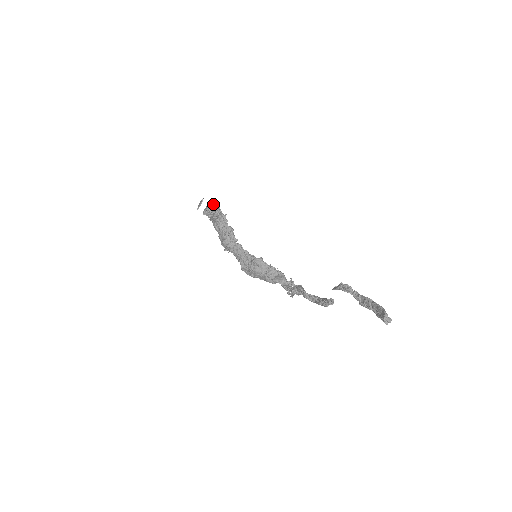
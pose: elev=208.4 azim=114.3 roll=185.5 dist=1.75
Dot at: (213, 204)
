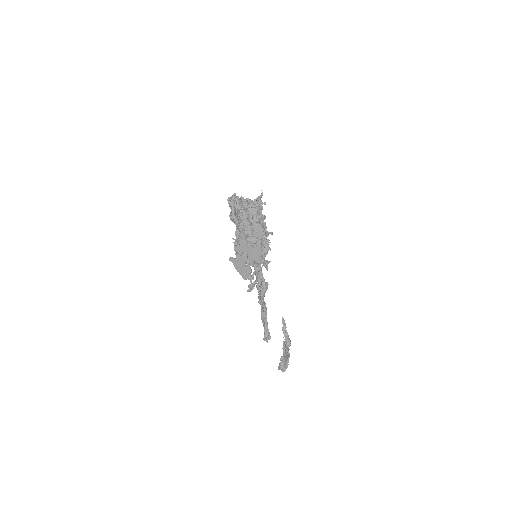
Dot at: occluded
